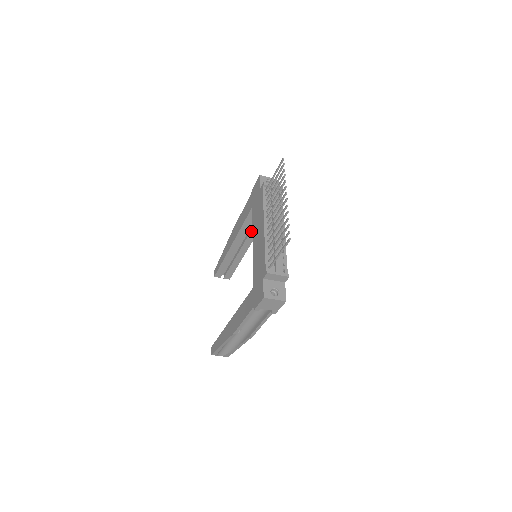
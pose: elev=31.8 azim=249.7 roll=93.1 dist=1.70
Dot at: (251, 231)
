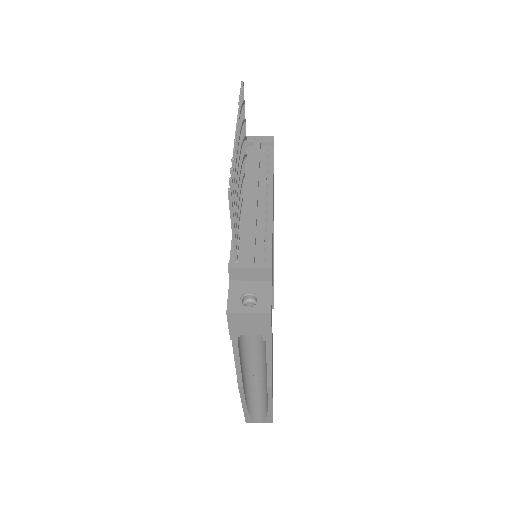
Dot at: occluded
